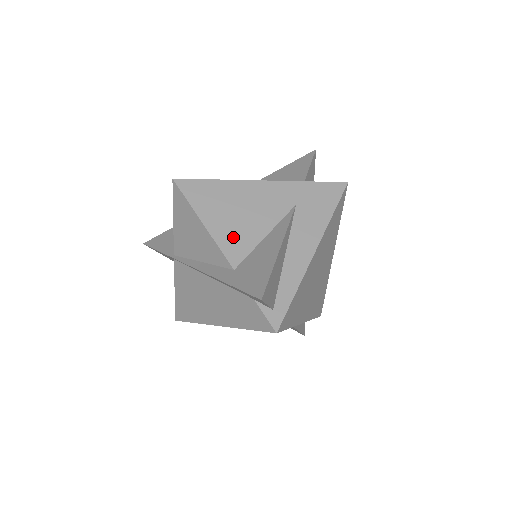
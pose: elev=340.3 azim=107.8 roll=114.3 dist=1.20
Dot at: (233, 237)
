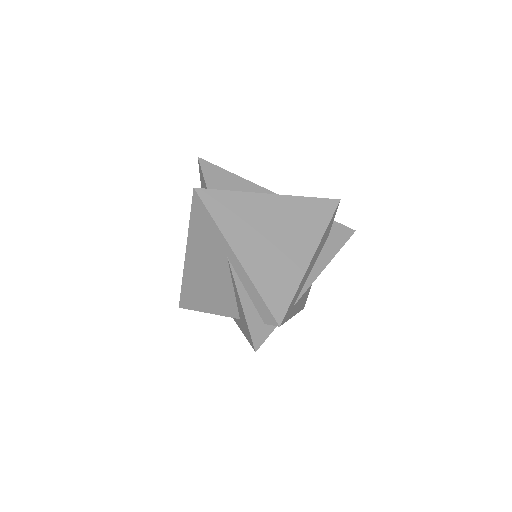
Dot at: occluded
